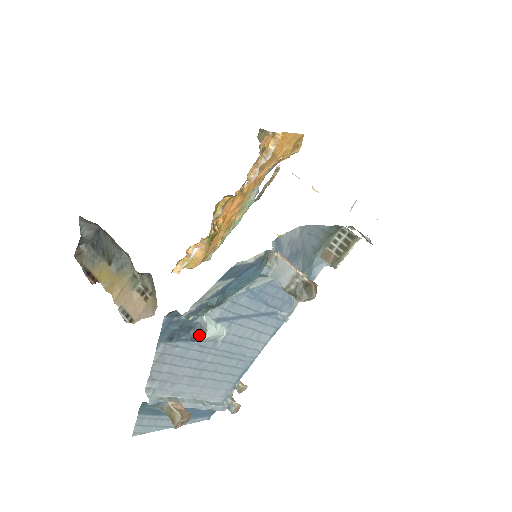
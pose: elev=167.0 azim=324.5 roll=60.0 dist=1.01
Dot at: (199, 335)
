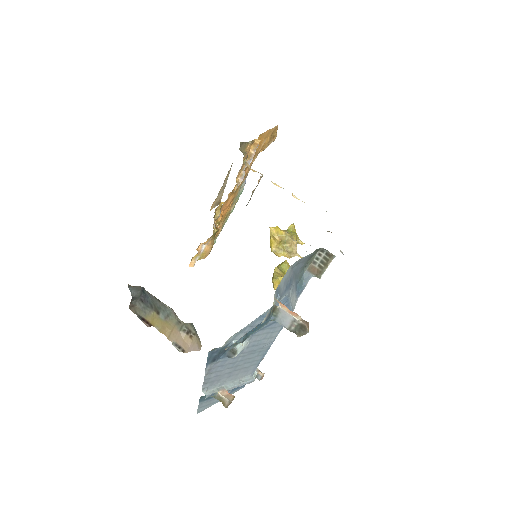
Dot at: (232, 354)
